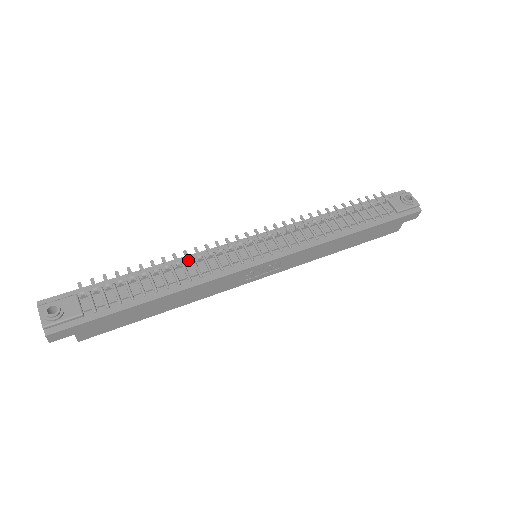
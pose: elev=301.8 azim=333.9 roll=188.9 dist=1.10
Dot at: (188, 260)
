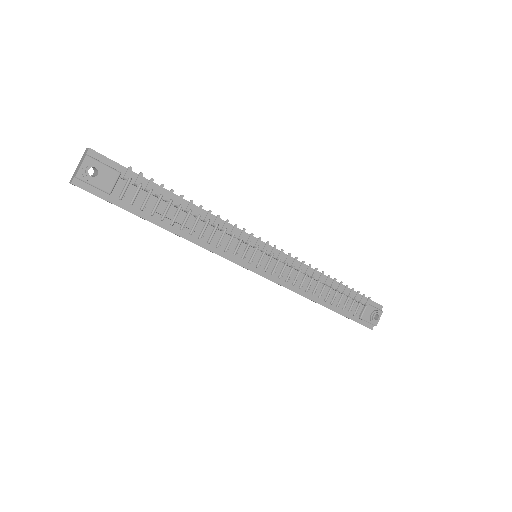
Dot at: (214, 225)
